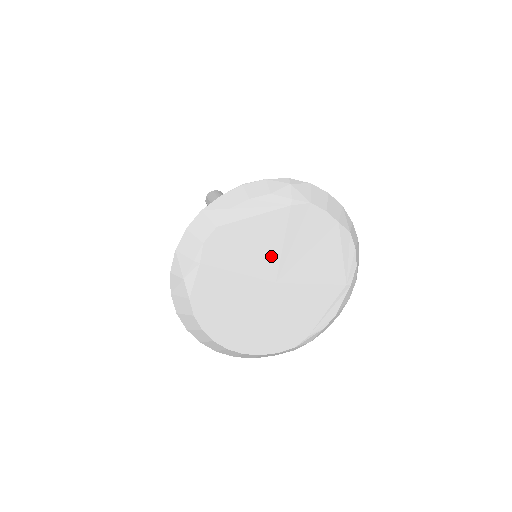
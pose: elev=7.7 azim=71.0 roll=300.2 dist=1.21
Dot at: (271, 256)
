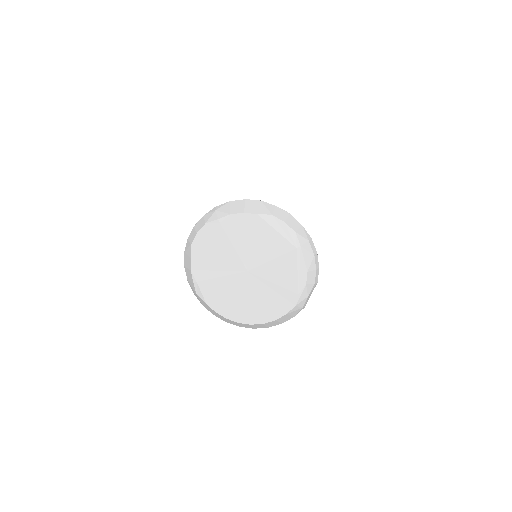
Dot at: (232, 257)
